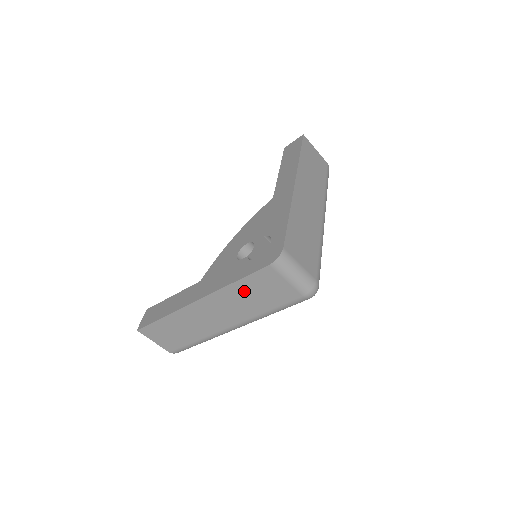
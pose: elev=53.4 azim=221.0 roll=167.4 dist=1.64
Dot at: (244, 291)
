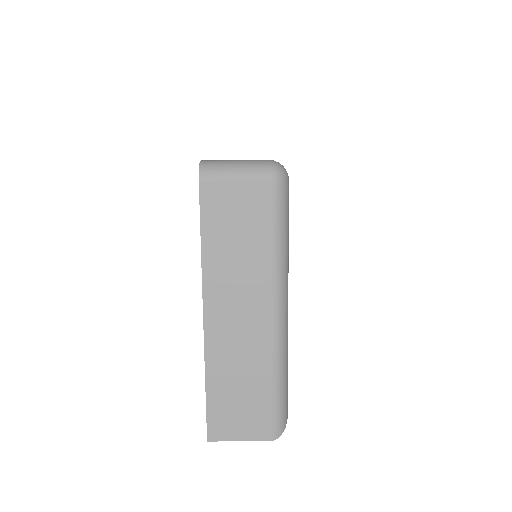
Dot at: (221, 244)
